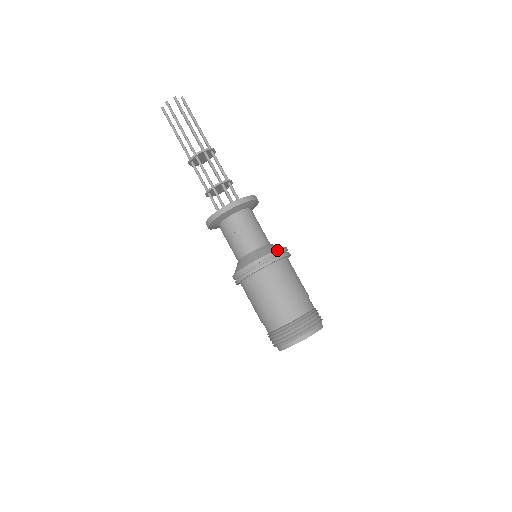
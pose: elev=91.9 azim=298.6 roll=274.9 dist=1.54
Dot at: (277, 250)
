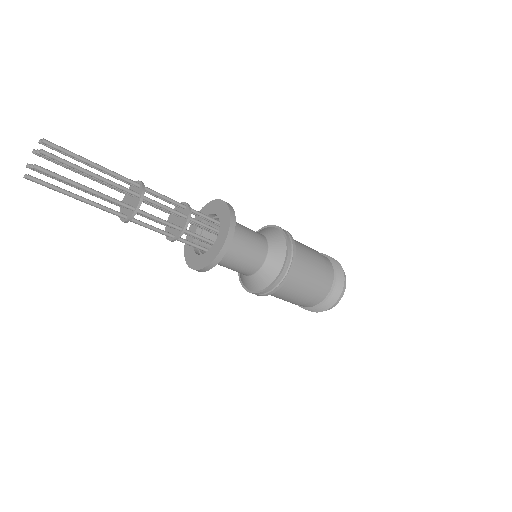
Dot at: (288, 241)
